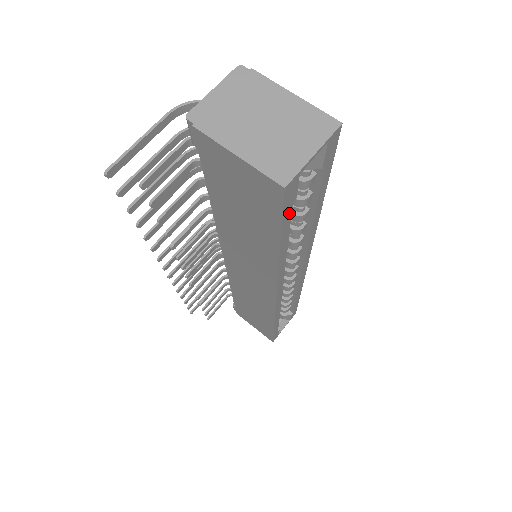
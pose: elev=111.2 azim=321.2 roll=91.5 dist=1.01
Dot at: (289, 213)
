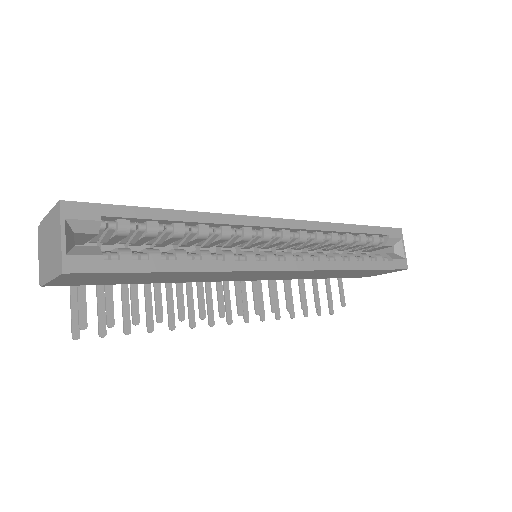
Dot at: (117, 263)
